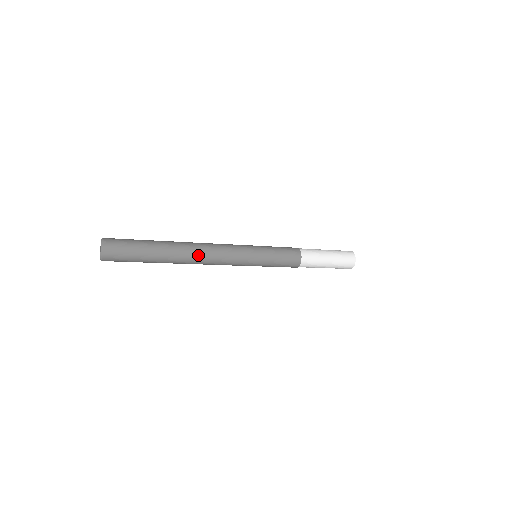
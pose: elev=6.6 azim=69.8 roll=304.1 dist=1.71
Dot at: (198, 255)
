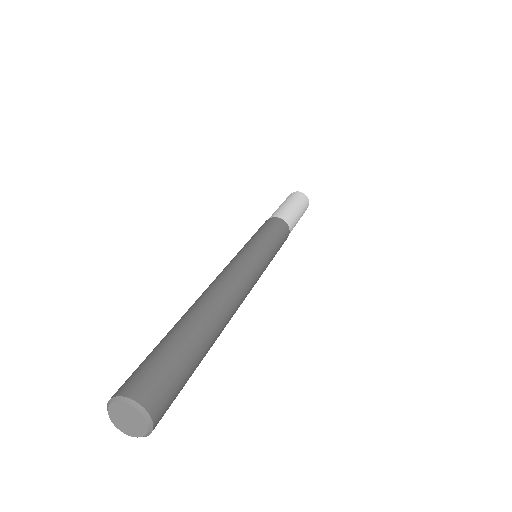
Dot at: occluded
